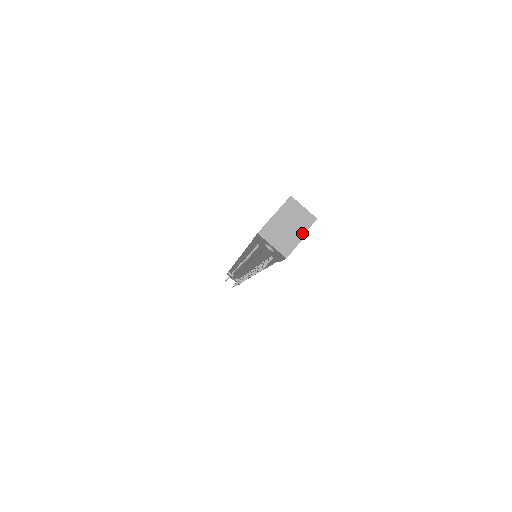
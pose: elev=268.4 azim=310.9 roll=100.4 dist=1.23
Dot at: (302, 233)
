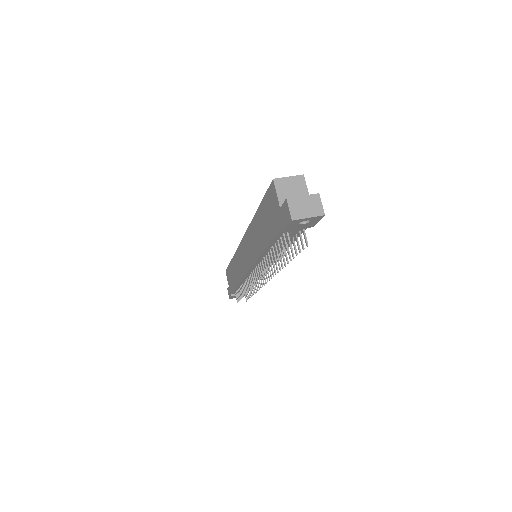
Dot at: (306, 193)
